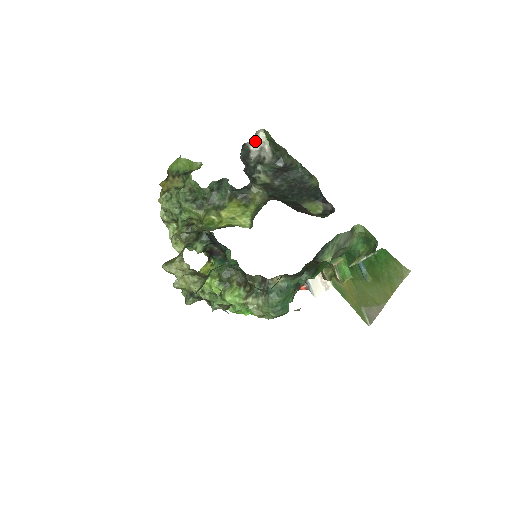
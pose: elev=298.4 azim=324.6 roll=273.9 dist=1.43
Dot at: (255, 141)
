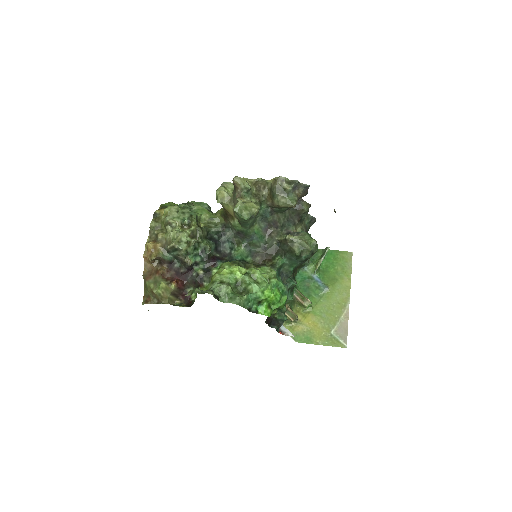
Dot at: occluded
